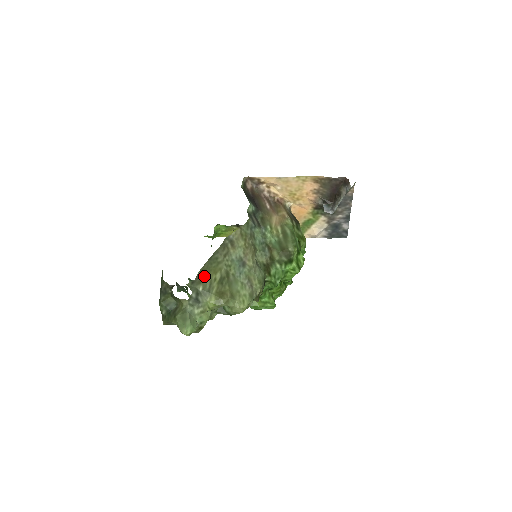
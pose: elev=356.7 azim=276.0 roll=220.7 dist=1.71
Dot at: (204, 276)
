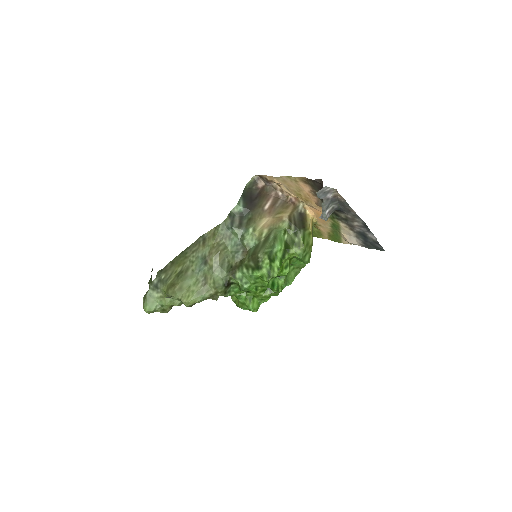
Dot at: (170, 267)
